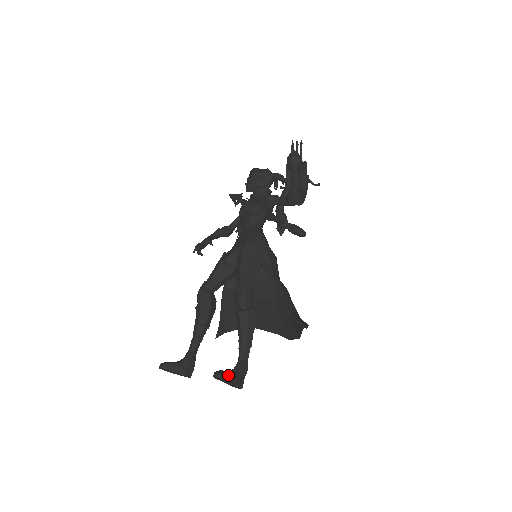
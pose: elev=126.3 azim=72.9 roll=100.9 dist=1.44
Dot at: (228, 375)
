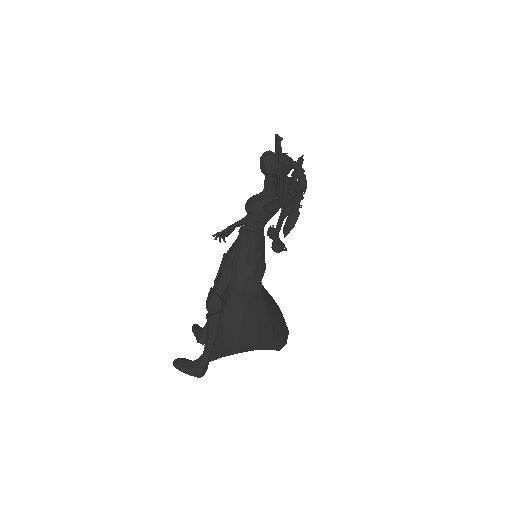
Dot at: (181, 366)
